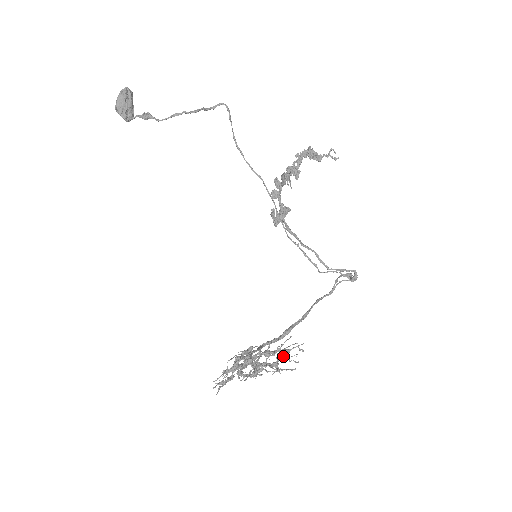
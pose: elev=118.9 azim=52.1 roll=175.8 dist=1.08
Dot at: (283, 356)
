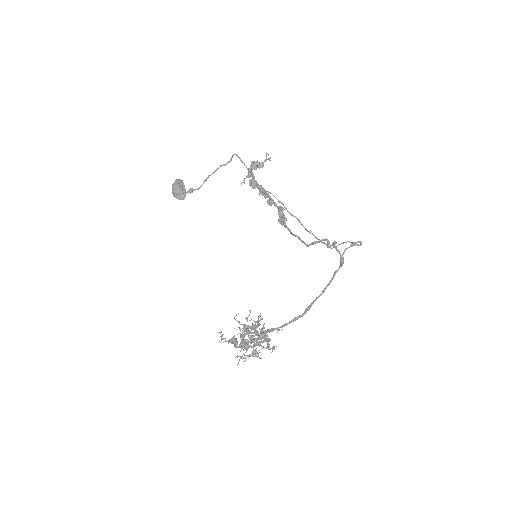
Dot at: (264, 327)
